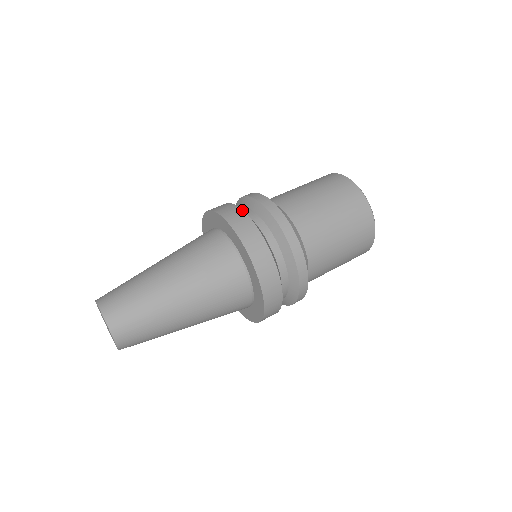
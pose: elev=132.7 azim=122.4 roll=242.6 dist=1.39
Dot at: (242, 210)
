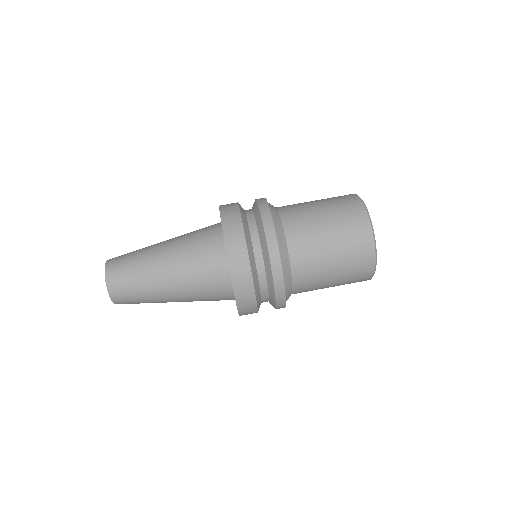
Dot at: (240, 214)
